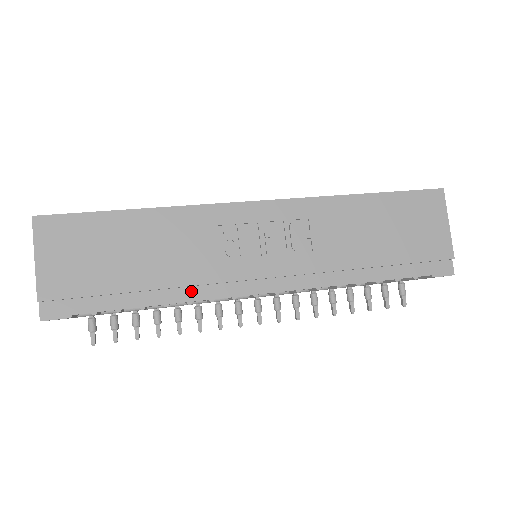
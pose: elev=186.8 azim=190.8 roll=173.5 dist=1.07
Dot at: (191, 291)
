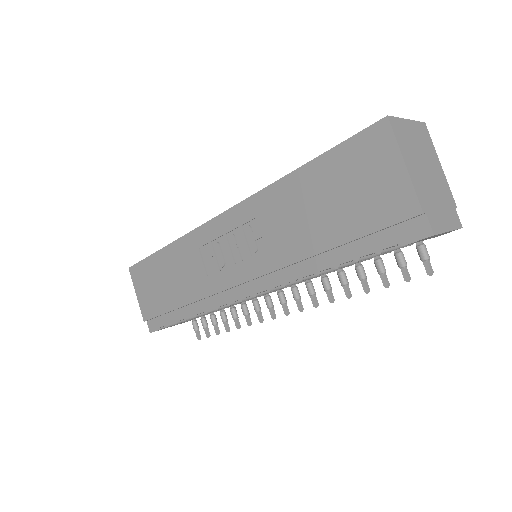
Dot at: (204, 303)
